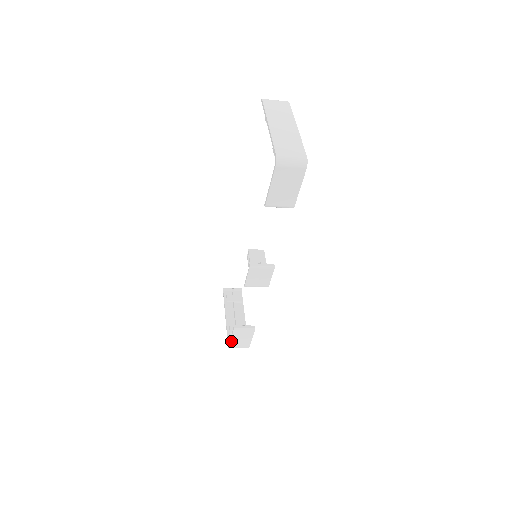
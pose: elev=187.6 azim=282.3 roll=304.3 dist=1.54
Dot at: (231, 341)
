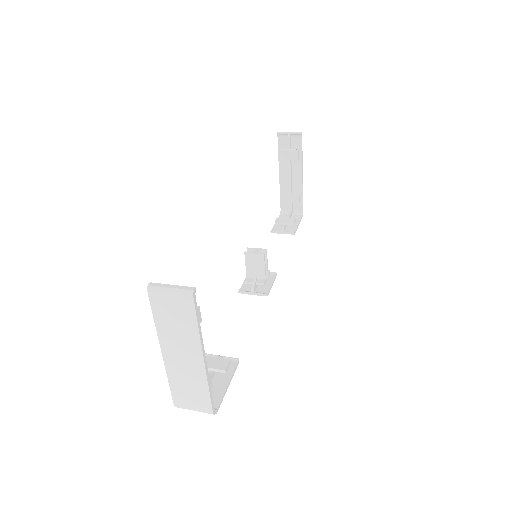
Dot at: occluded
